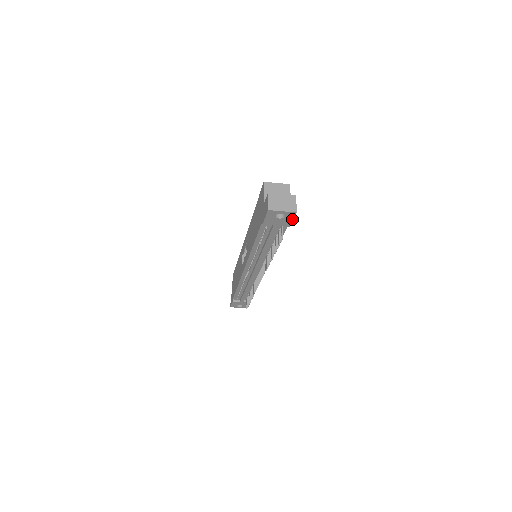
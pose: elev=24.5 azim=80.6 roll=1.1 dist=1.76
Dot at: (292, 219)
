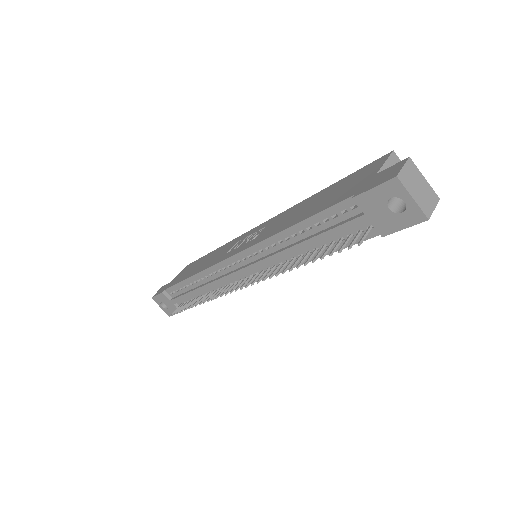
Dot at: (404, 226)
